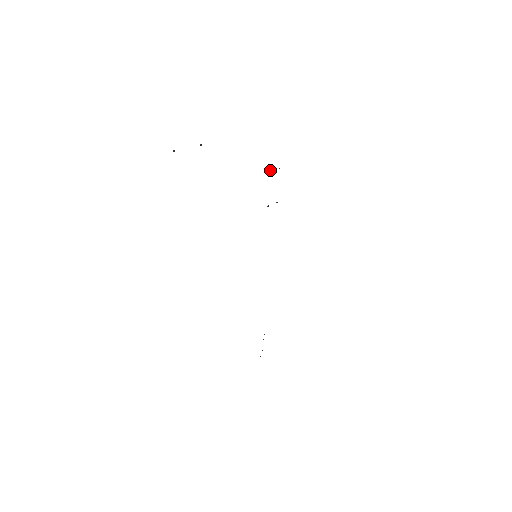
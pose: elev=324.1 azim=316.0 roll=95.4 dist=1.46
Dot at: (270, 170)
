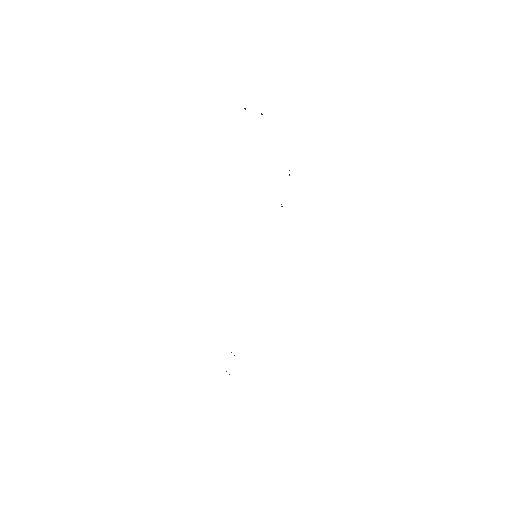
Dot at: (289, 170)
